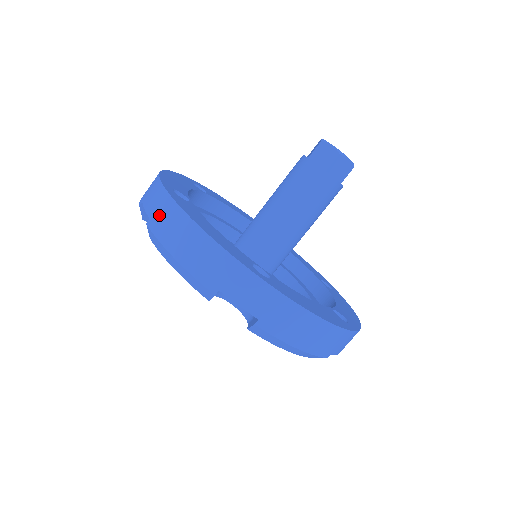
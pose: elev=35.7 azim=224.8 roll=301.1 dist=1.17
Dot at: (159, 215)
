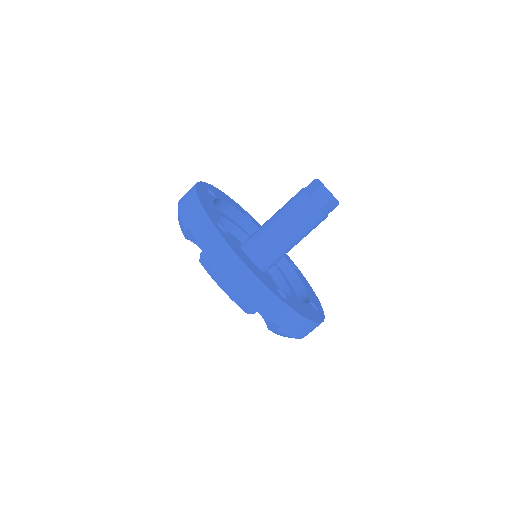
Dot at: (187, 192)
